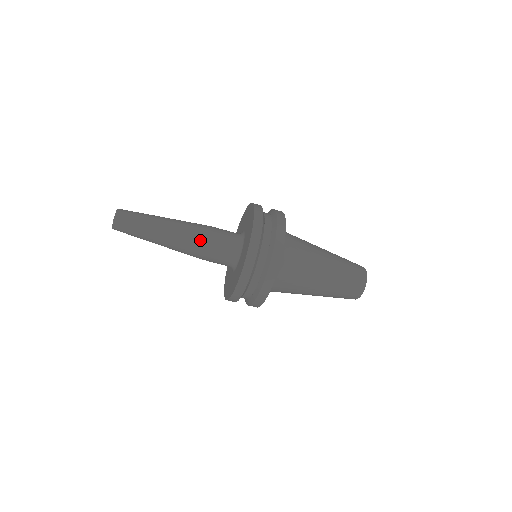
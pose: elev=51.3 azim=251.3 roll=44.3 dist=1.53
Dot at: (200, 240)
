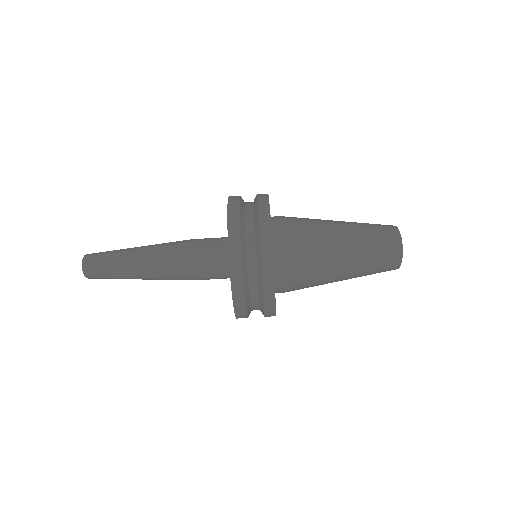
Dot at: (181, 268)
